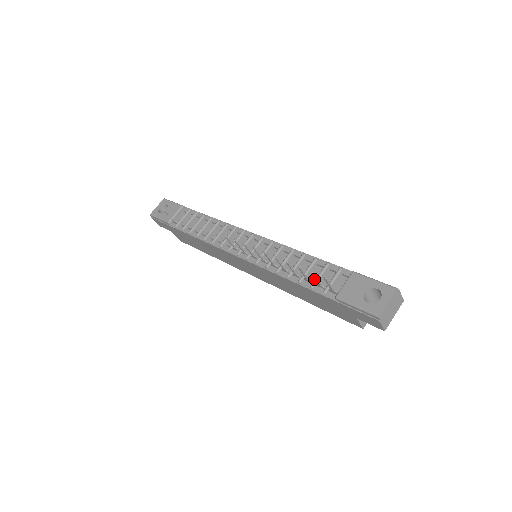
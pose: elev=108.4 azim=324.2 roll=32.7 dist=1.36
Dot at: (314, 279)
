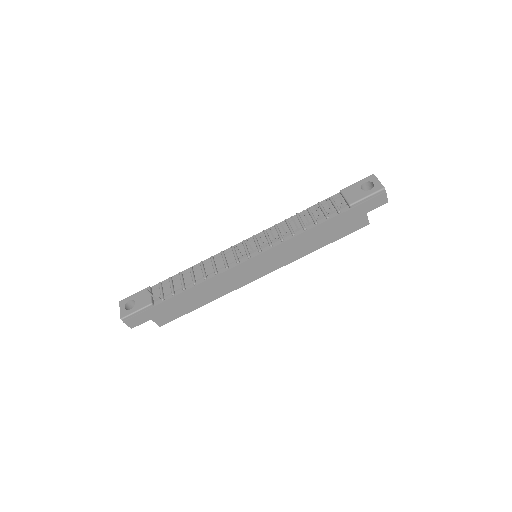
Dot at: (322, 215)
